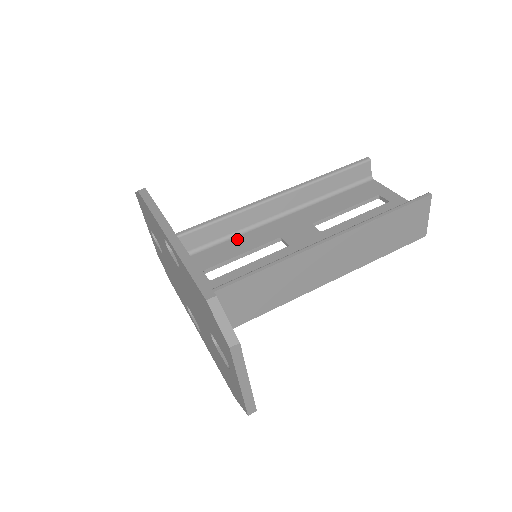
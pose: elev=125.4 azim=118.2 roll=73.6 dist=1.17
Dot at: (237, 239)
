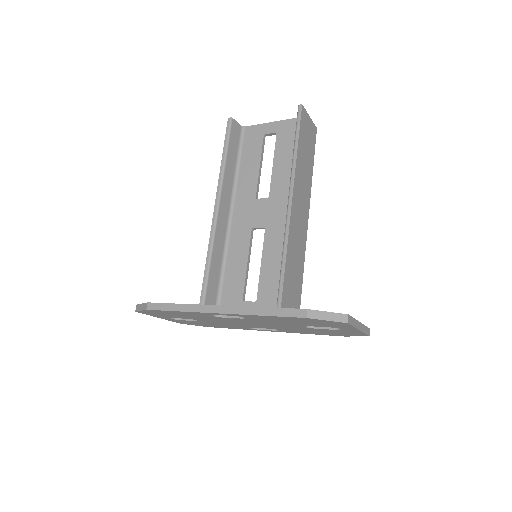
Dot at: (230, 260)
